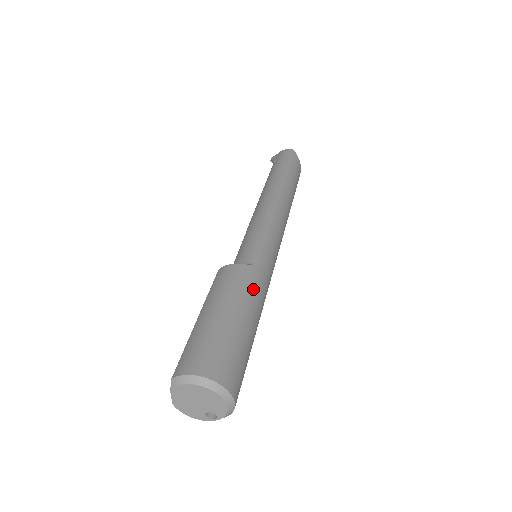
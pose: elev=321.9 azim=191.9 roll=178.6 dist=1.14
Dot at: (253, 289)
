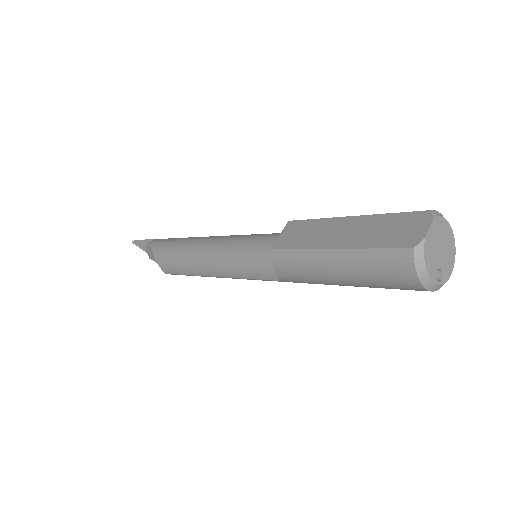
Dot at: occluded
